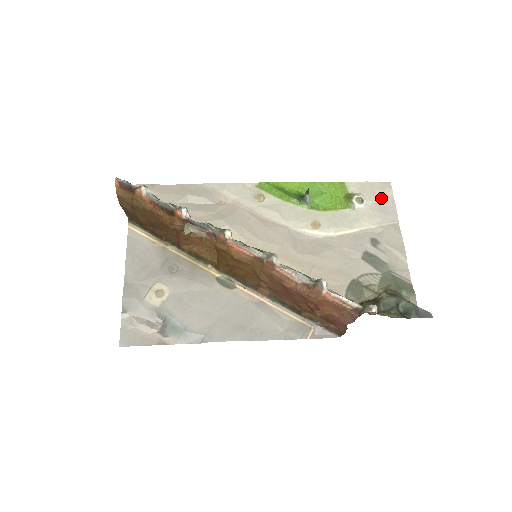
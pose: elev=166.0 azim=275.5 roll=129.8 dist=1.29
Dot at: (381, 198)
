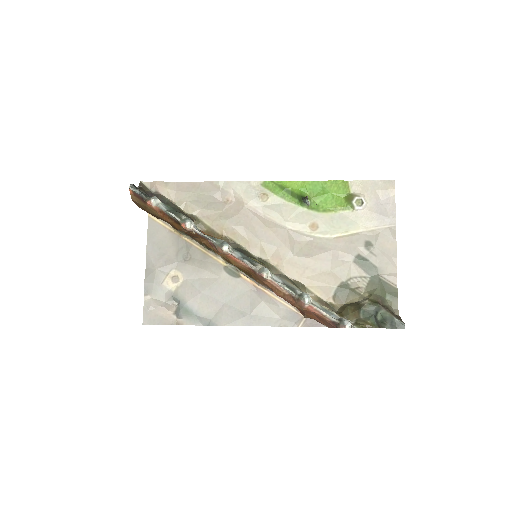
Dot at: (382, 199)
